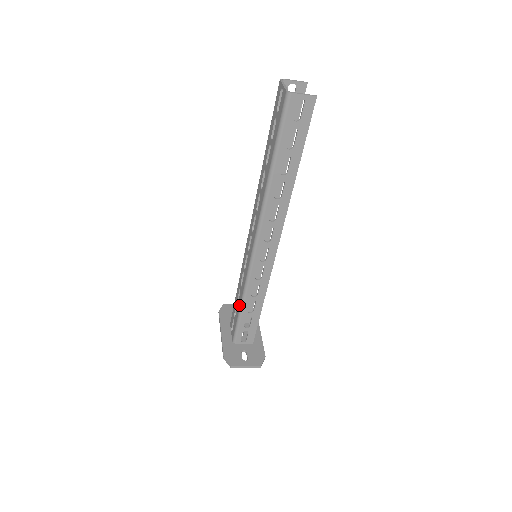
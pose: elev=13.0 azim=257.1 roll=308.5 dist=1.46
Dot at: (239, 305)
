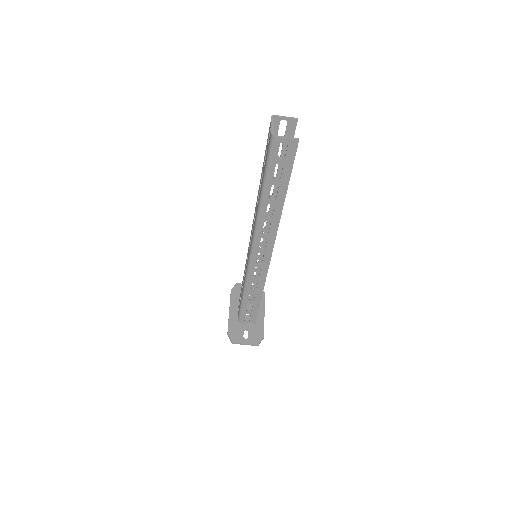
Dot at: (242, 293)
